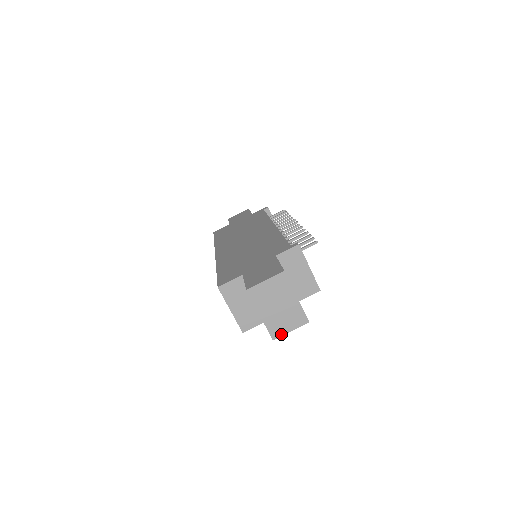
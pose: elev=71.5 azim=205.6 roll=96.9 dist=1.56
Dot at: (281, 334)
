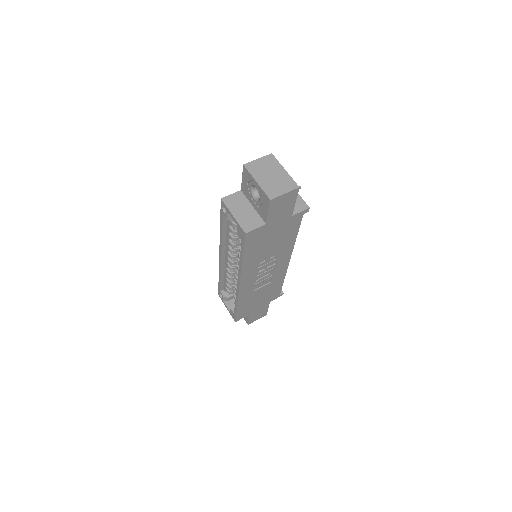
Dot at: (277, 195)
